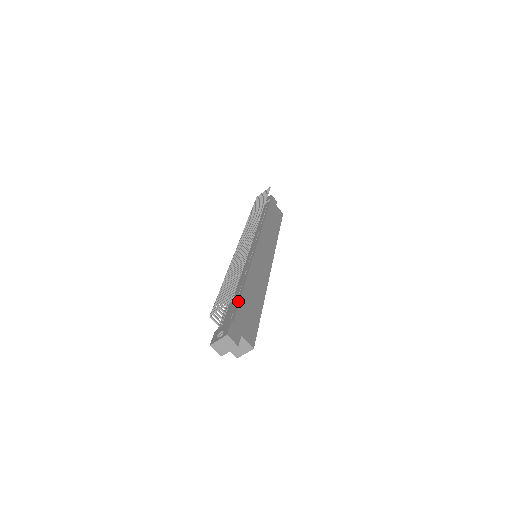
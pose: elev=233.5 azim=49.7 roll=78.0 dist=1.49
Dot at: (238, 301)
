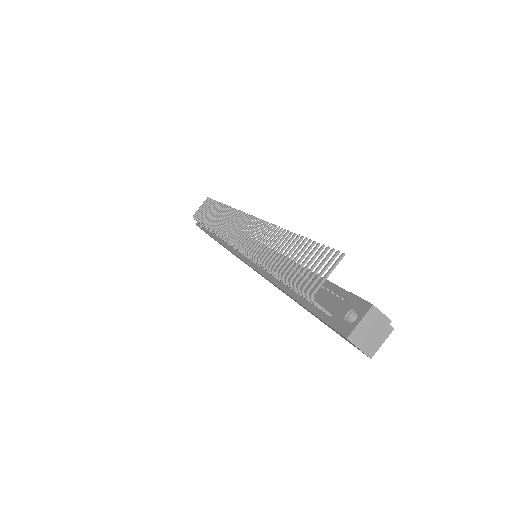
Dot at: occluded
